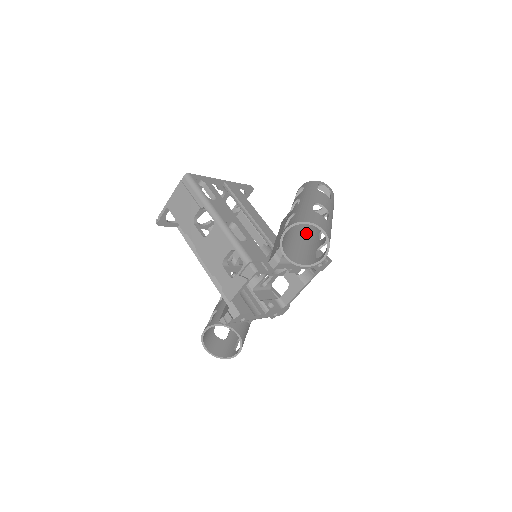
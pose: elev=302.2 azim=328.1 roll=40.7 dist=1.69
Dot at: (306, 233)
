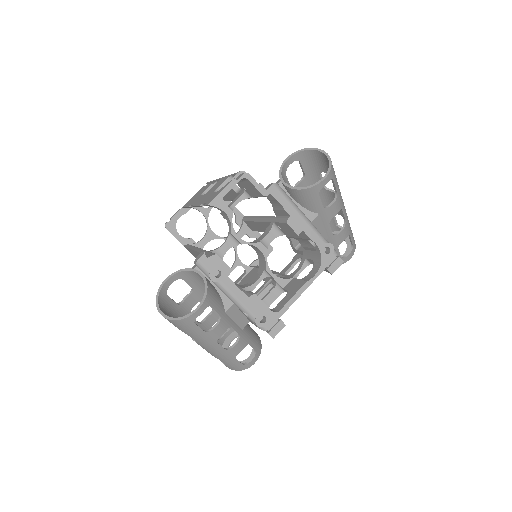
Dot at: occluded
